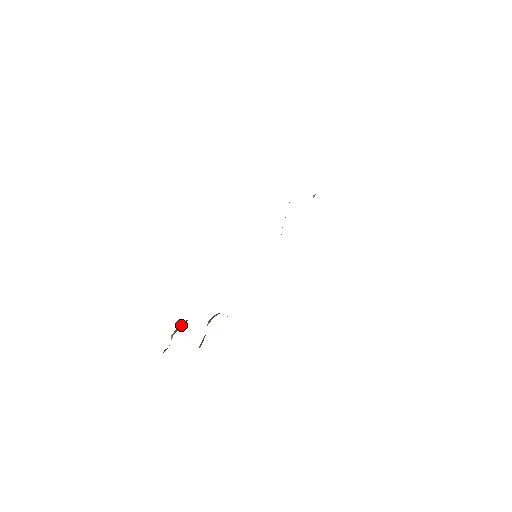
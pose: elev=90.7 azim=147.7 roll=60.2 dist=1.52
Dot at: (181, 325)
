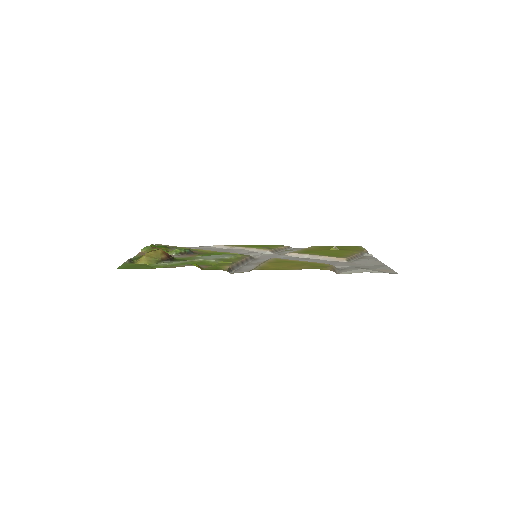
Dot at: (159, 258)
